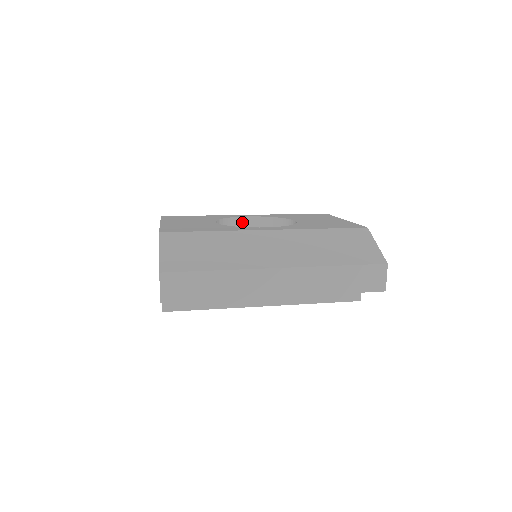
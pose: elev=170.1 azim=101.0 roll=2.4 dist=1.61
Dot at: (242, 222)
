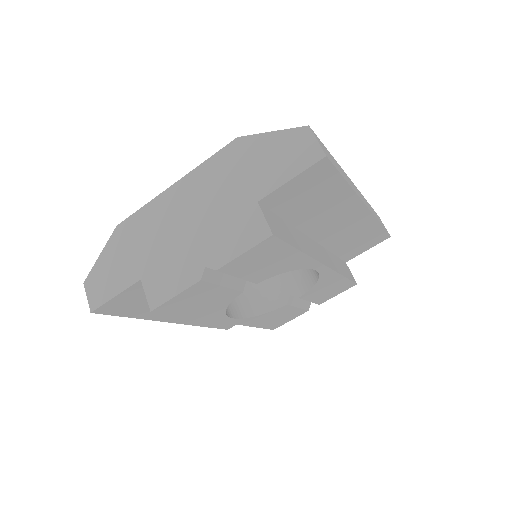
Dot at: occluded
